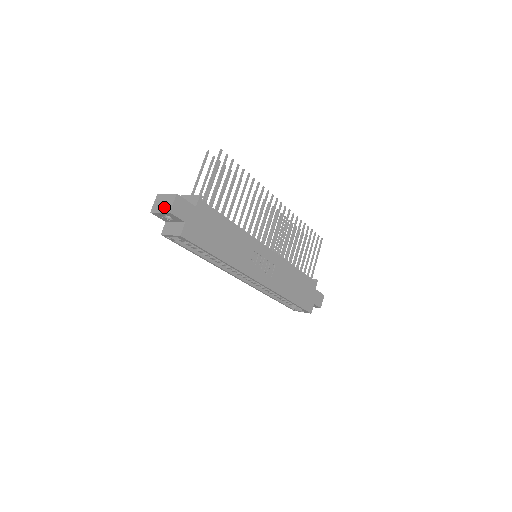
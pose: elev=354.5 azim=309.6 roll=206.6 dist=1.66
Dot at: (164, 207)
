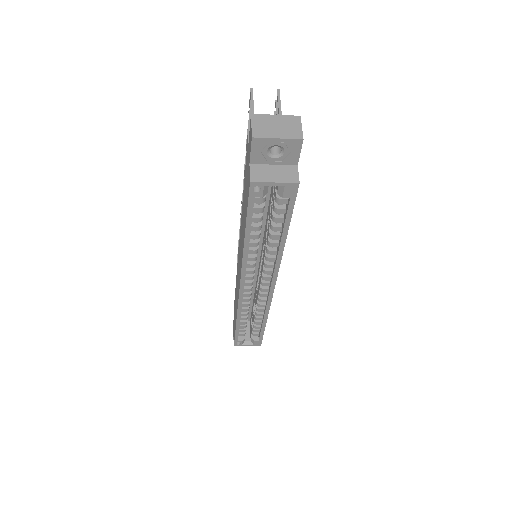
Dot at: (284, 131)
